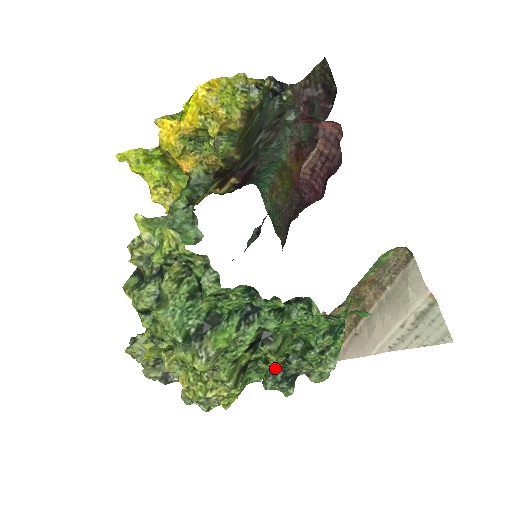
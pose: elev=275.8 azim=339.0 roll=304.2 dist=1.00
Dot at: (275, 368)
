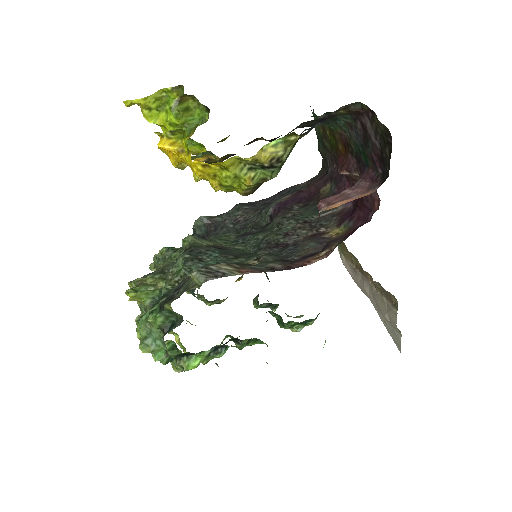
Dot at: occluded
